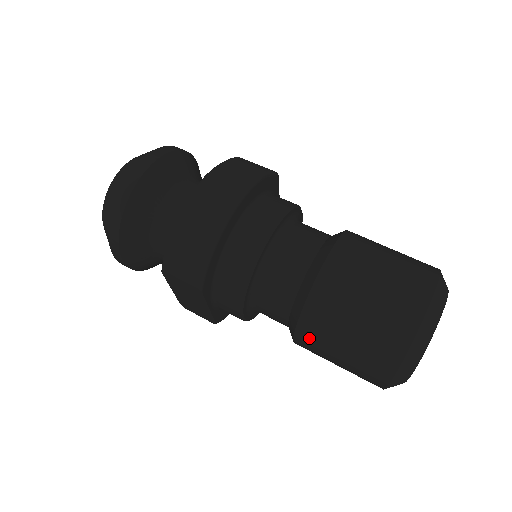
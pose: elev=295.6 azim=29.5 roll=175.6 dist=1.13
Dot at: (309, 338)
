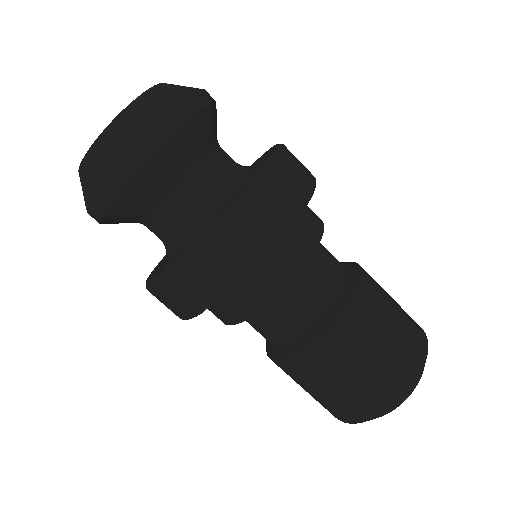
Dot at: (343, 340)
